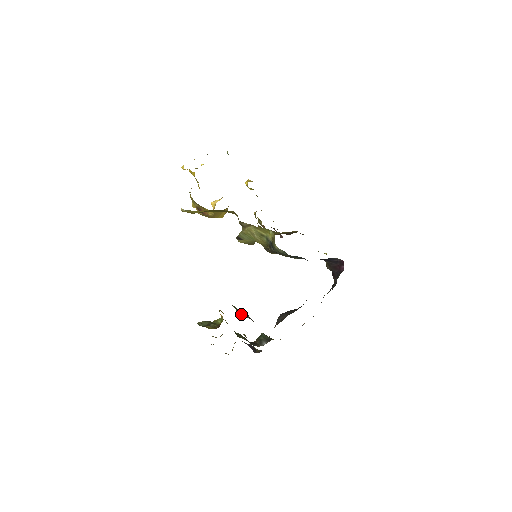
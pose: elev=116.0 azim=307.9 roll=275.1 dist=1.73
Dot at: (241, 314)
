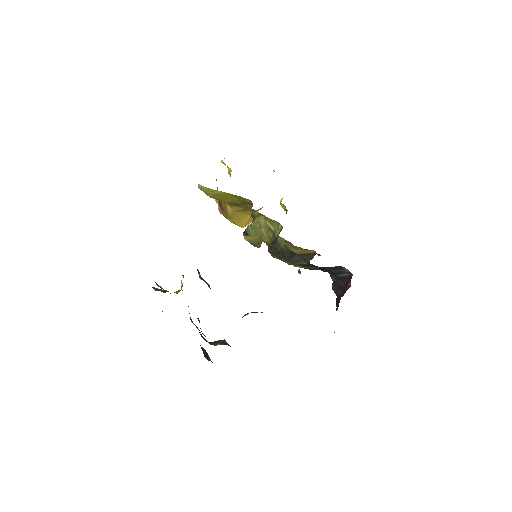
Dot at: (201, 278)
